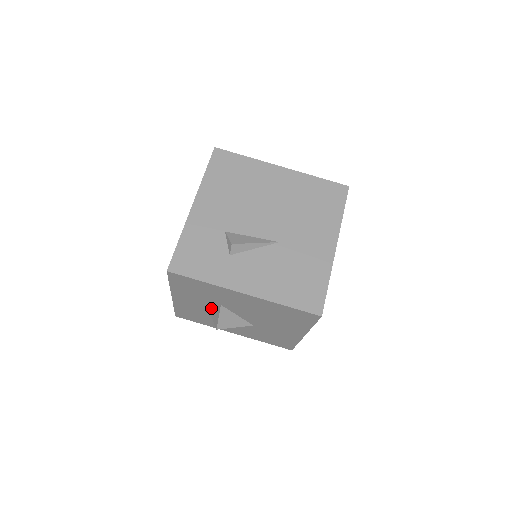
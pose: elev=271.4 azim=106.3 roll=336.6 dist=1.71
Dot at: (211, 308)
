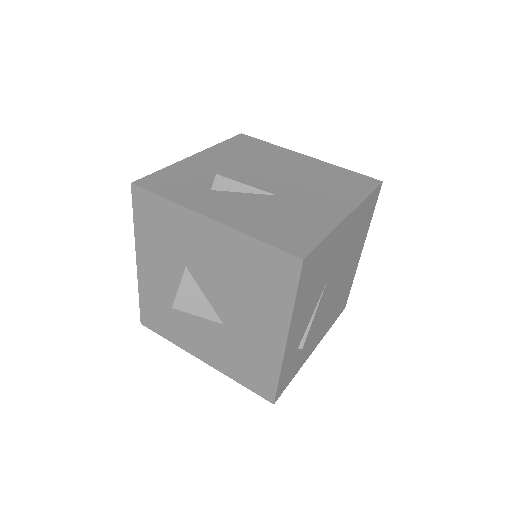
Dot at: (176, 282)
